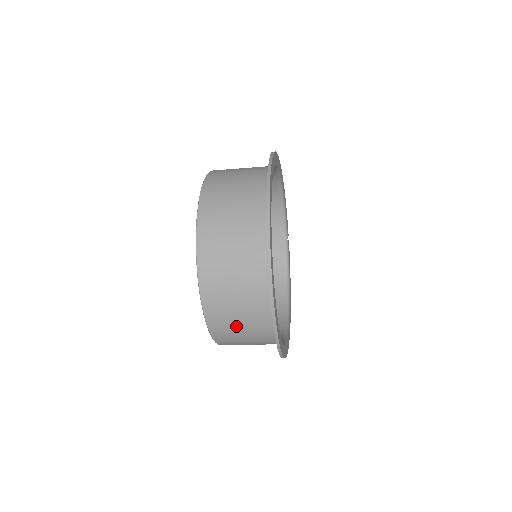
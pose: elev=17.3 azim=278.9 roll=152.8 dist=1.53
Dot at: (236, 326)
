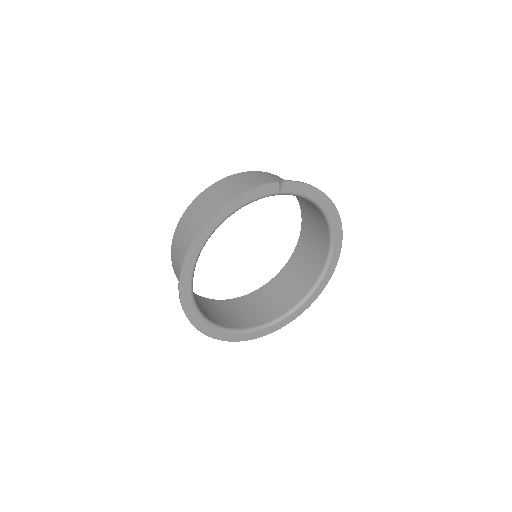
Dot at: (276, 296)
